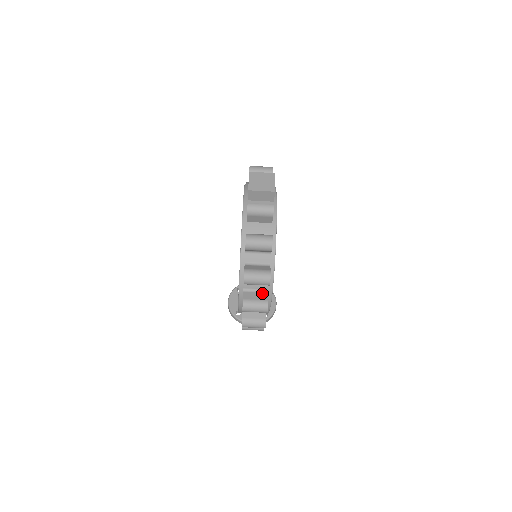
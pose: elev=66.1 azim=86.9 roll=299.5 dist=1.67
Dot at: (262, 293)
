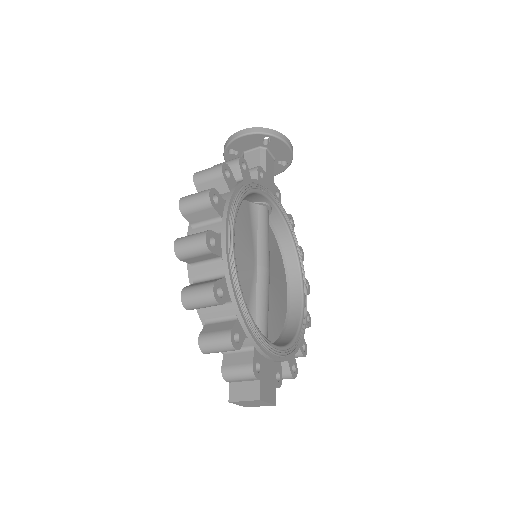
Dot at: occluded
